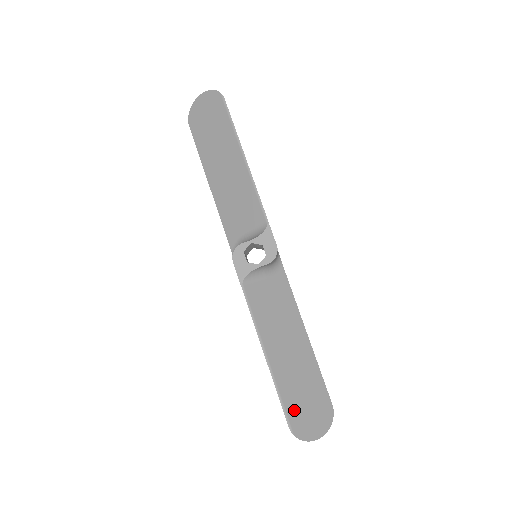
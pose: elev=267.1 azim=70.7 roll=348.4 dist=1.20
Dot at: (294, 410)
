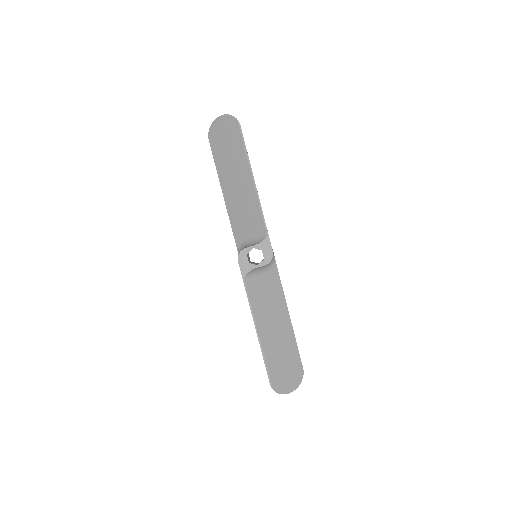
Dot at: (275, 372)
